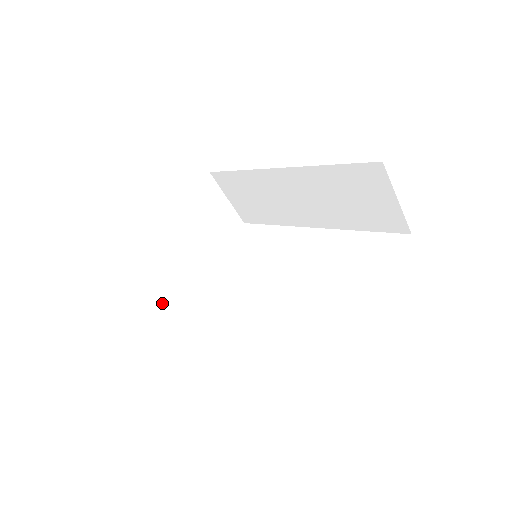
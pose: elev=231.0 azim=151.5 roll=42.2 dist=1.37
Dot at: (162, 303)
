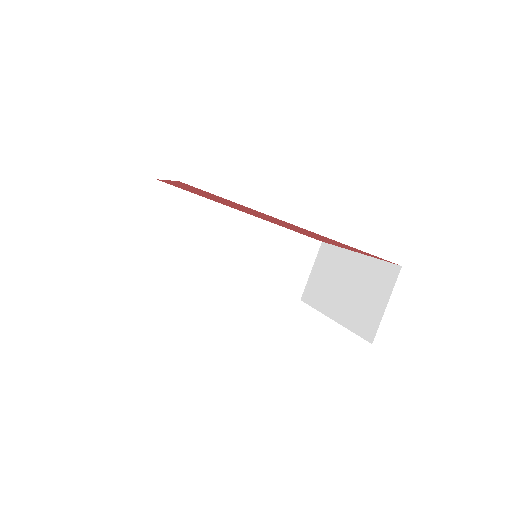
Dot at: occluded
